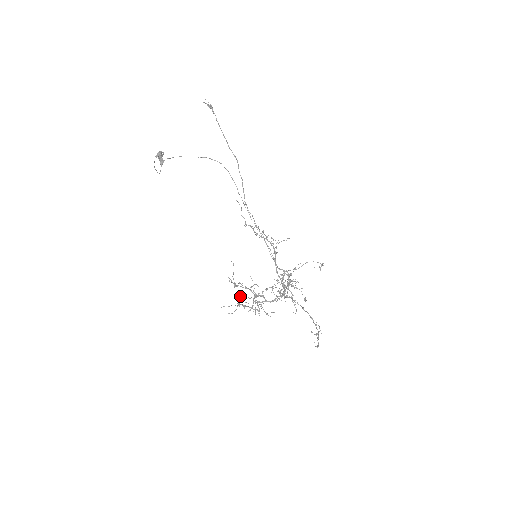
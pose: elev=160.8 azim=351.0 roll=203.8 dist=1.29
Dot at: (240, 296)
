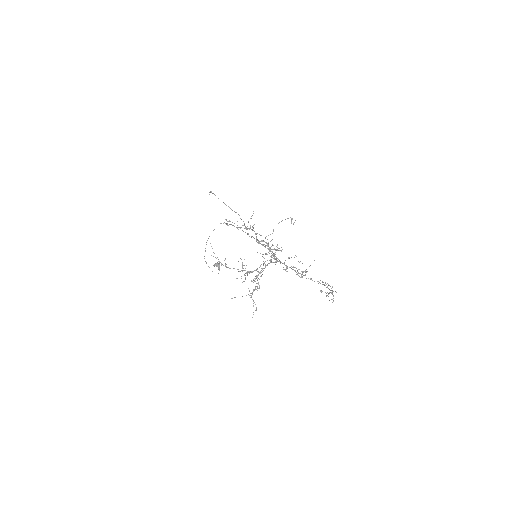
Dot at: (237, 278)
